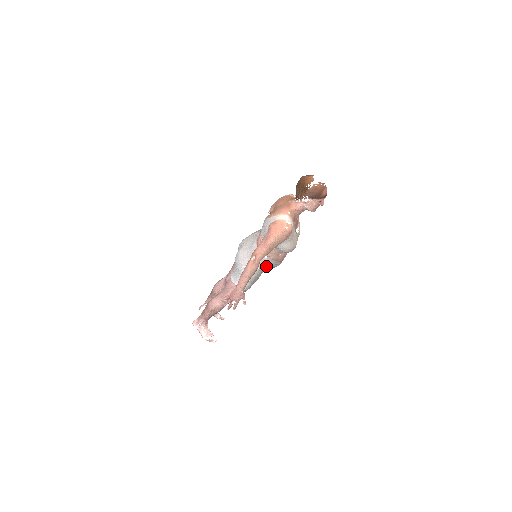
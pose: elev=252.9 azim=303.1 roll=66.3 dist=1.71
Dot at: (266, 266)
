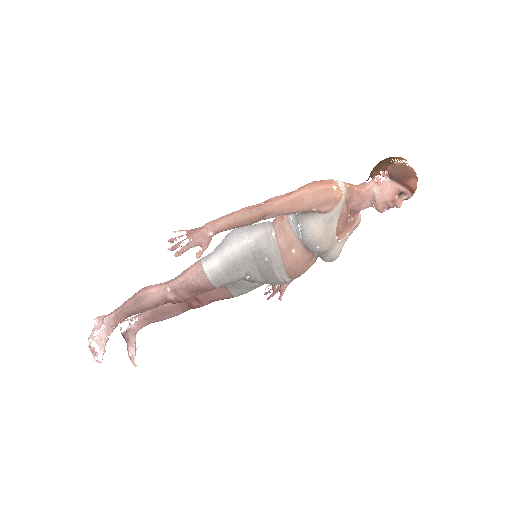
Dot at: (264, 250)
